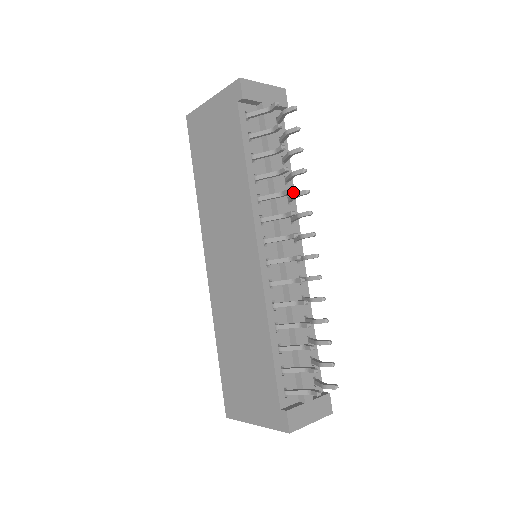
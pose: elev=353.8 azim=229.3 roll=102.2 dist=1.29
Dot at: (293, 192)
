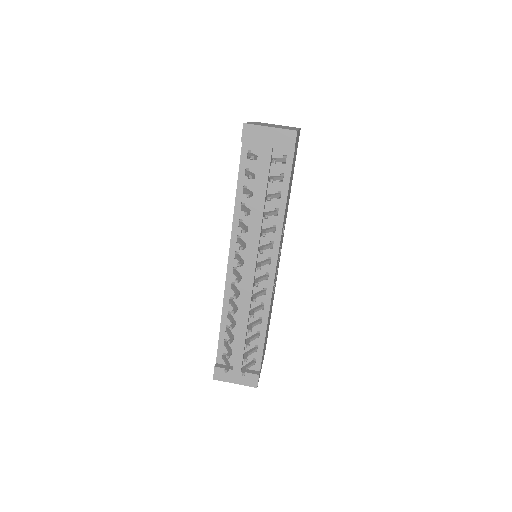
Dot at: (281, 223)
